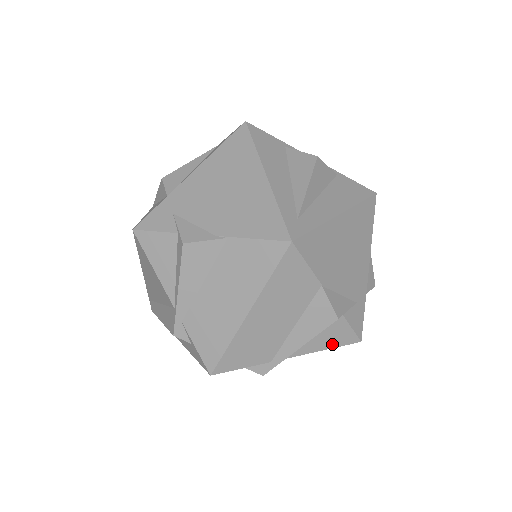
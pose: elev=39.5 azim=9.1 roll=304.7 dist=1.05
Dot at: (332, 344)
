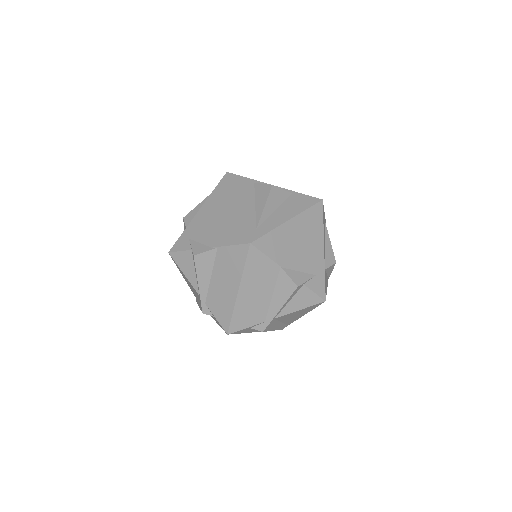
Dot at: (304, 305)
